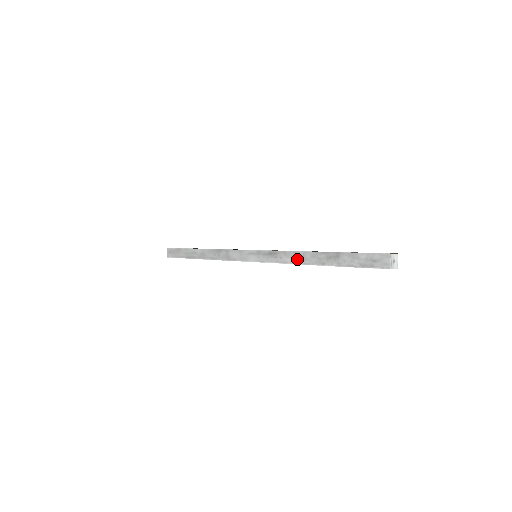
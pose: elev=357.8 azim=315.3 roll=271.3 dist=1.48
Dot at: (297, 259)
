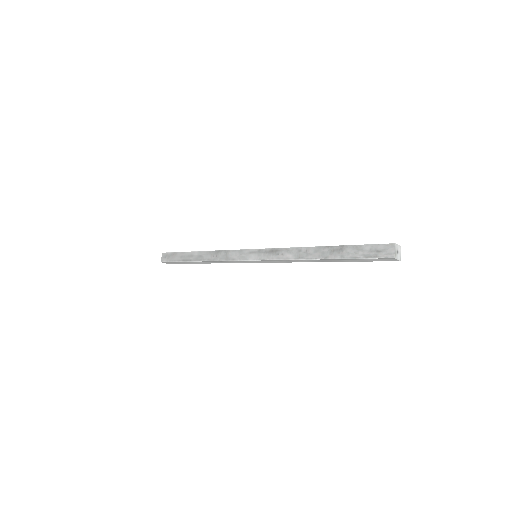
Dot at: (299, 255)
